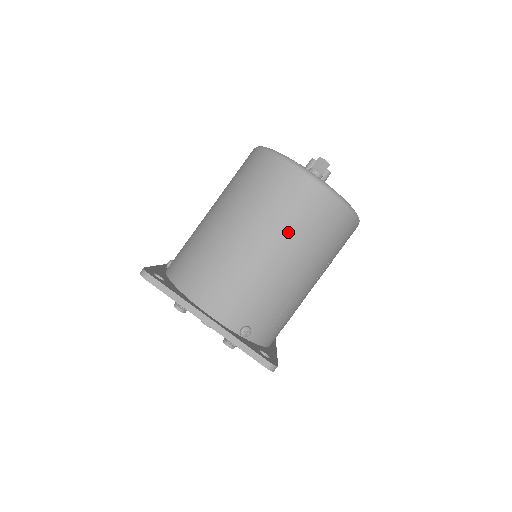
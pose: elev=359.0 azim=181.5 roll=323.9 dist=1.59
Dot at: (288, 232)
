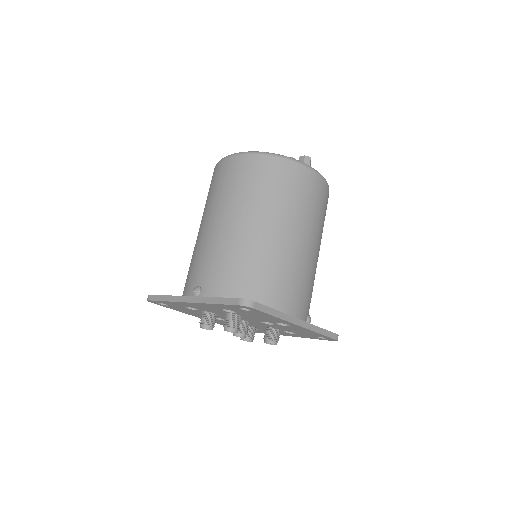
Dot at: (317, 224)
